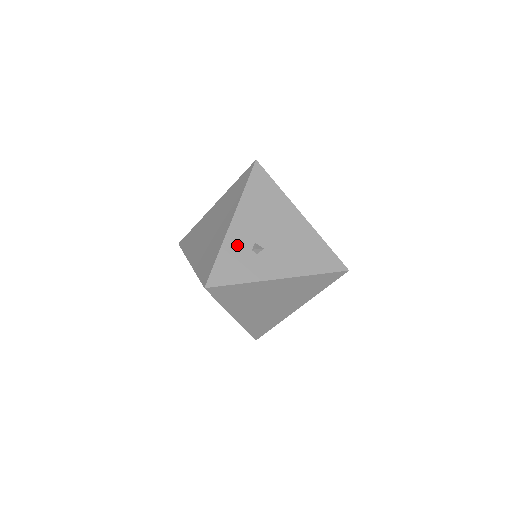
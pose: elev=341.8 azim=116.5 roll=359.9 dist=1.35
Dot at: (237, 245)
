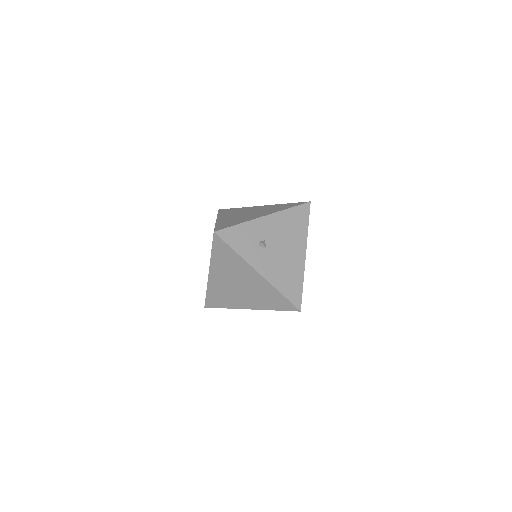
Dot at: (254, 231)
